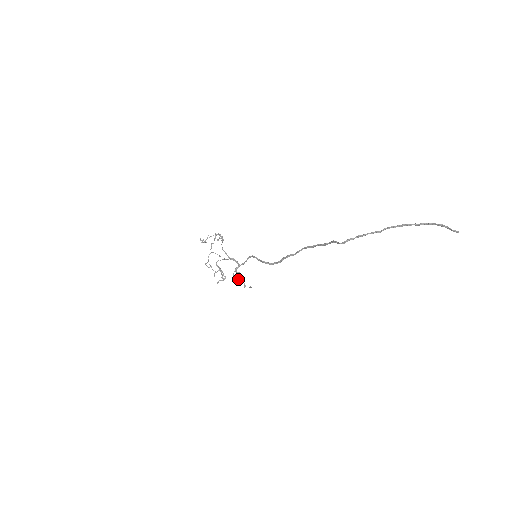
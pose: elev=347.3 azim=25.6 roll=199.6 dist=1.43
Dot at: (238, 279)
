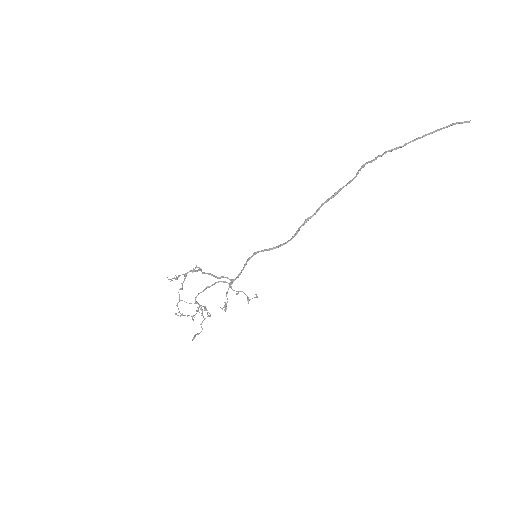
Dot at: (236, 293)
